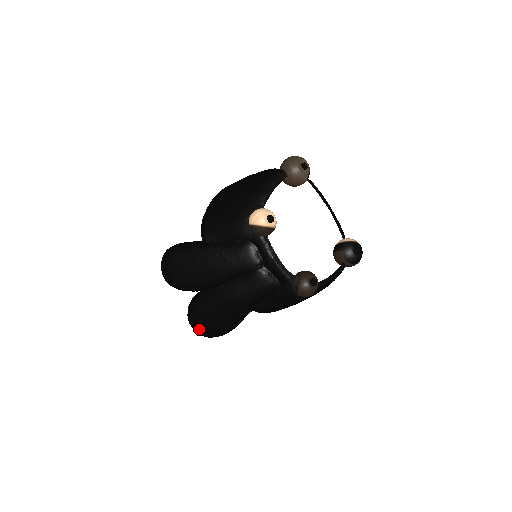
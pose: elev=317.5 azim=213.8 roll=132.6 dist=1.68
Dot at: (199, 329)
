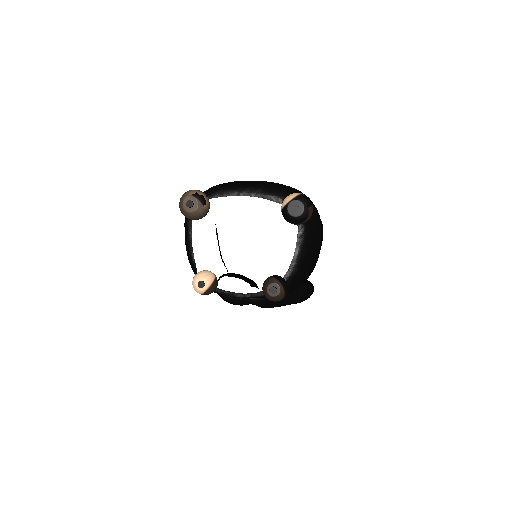
Dot at: occluded
